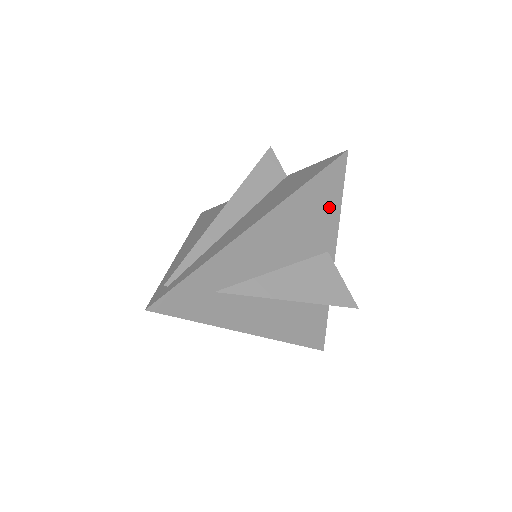
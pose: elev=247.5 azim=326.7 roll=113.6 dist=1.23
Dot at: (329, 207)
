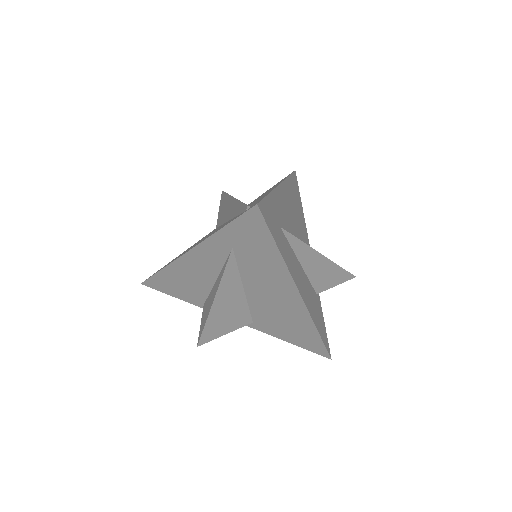
Dot at: (300, 206)
